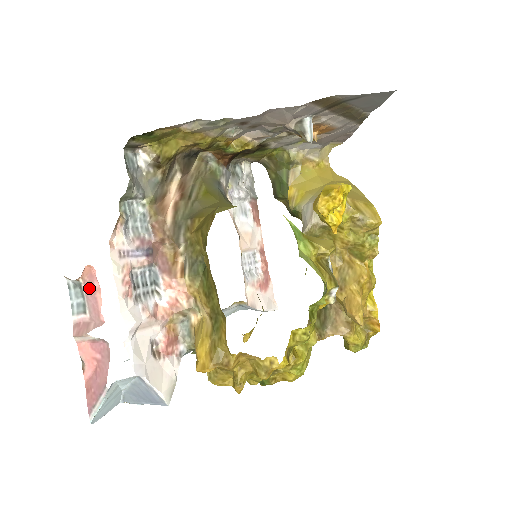
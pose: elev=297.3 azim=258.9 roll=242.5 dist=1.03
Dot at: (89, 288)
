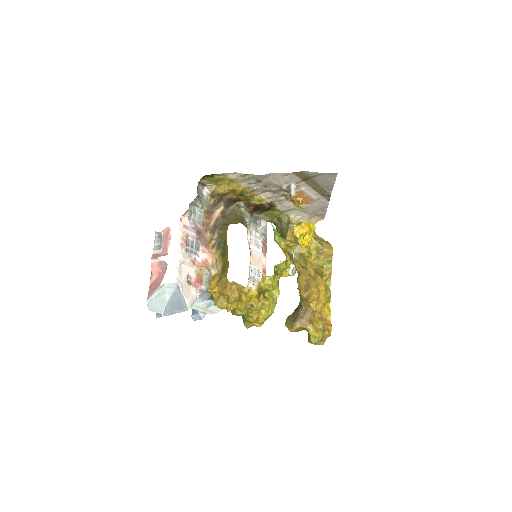
Dot at: (165, 237)
